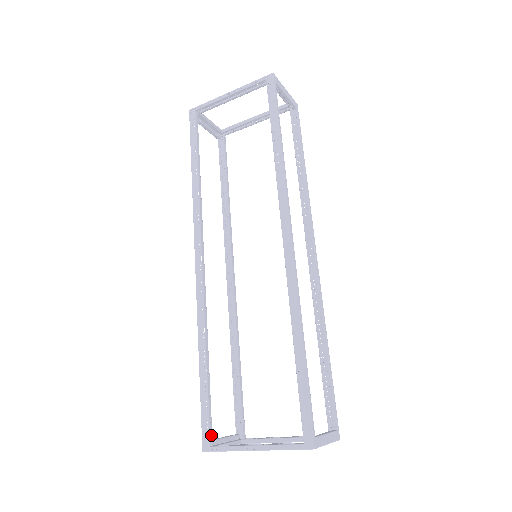
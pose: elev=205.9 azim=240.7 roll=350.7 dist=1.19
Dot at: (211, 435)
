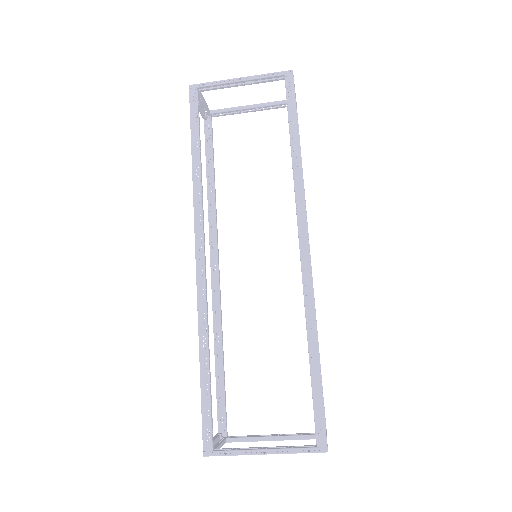
Dot at: occluded
